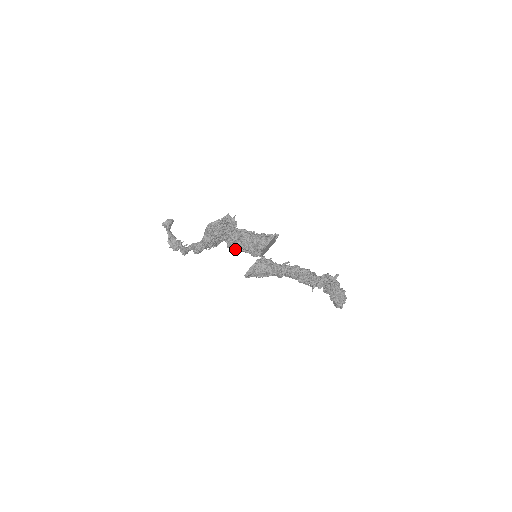
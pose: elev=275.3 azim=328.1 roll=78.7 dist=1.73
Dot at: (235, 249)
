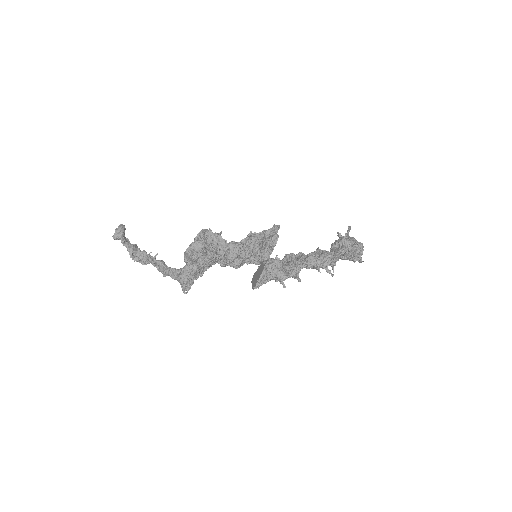
Dot at: occluded
